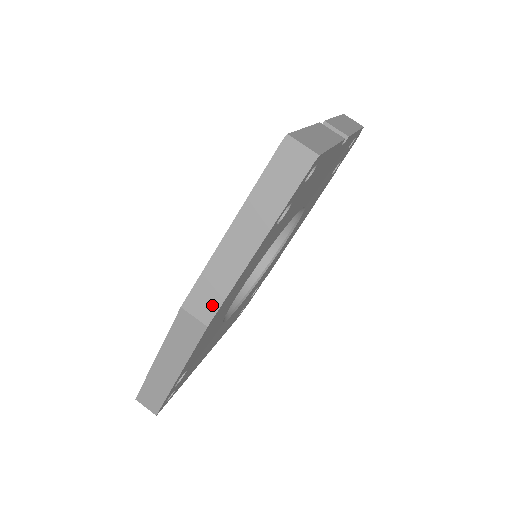
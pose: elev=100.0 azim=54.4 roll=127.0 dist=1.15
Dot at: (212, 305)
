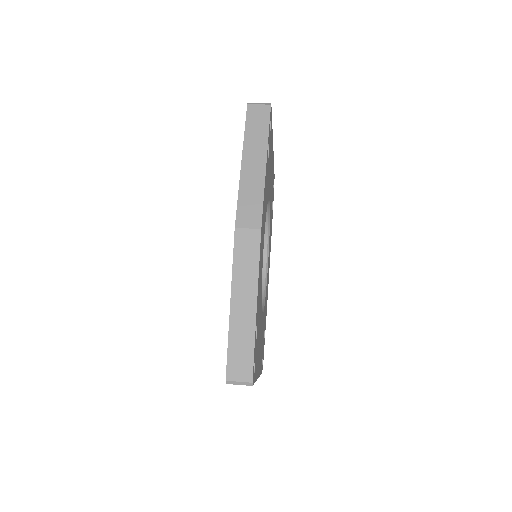
Dot at: (256, 213)
